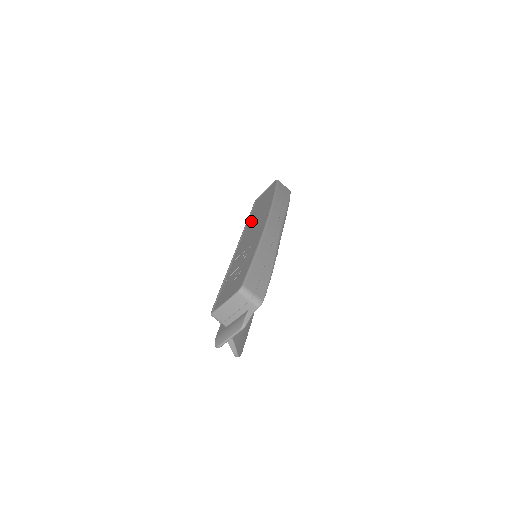
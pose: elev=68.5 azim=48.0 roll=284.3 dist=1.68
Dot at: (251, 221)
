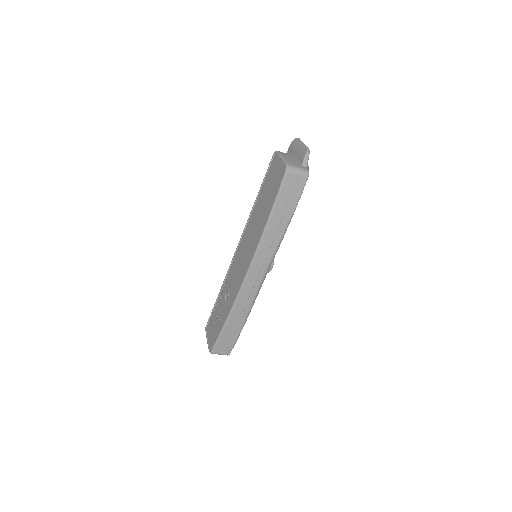
Dot at: (251, 222)
